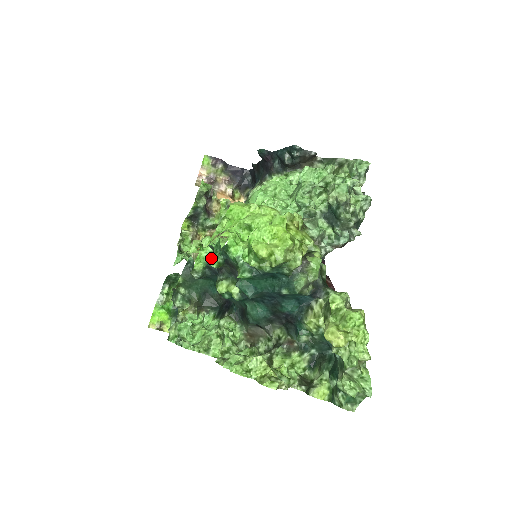
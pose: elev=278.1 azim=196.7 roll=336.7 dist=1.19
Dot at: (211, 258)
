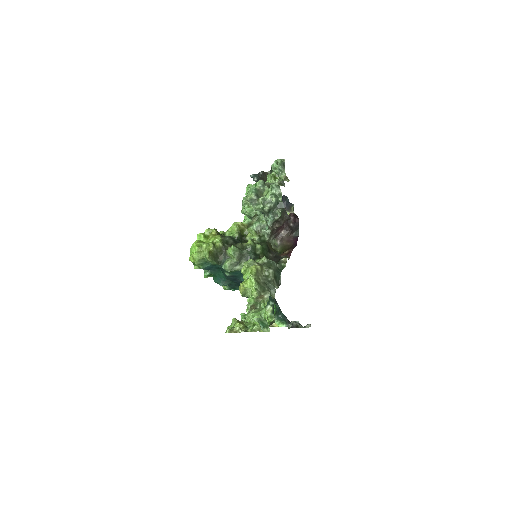
Dot at: occluded
